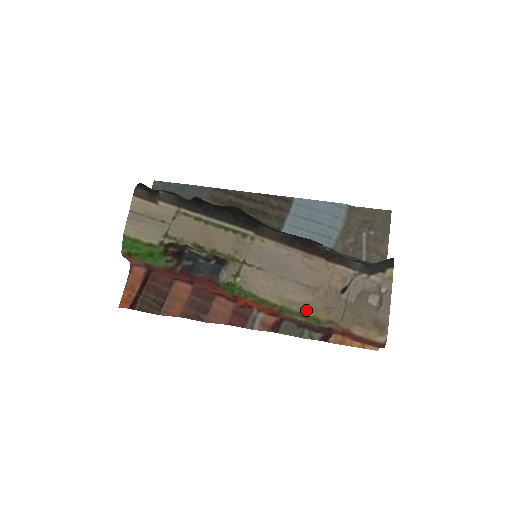
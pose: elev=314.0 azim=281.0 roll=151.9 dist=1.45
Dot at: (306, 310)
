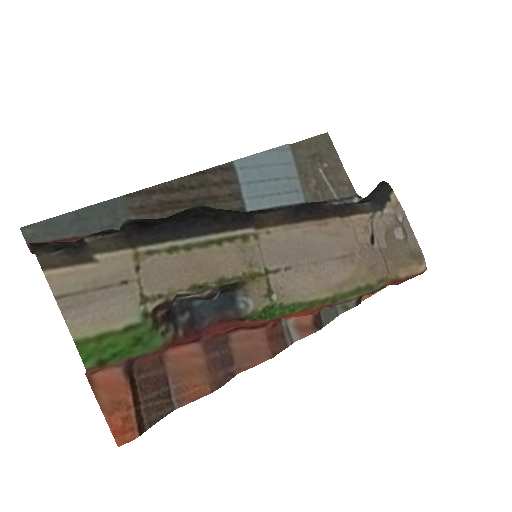
Dot at: (357, 284)
